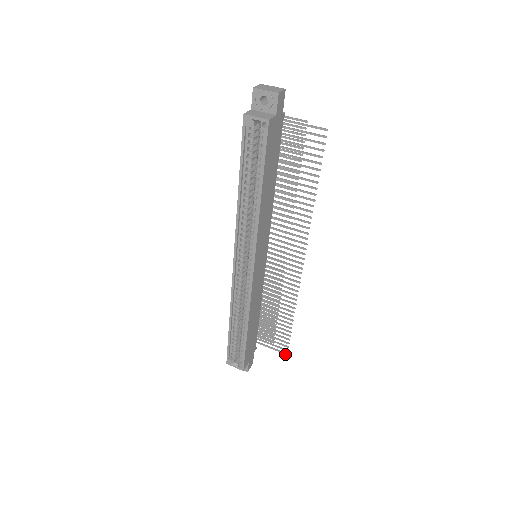
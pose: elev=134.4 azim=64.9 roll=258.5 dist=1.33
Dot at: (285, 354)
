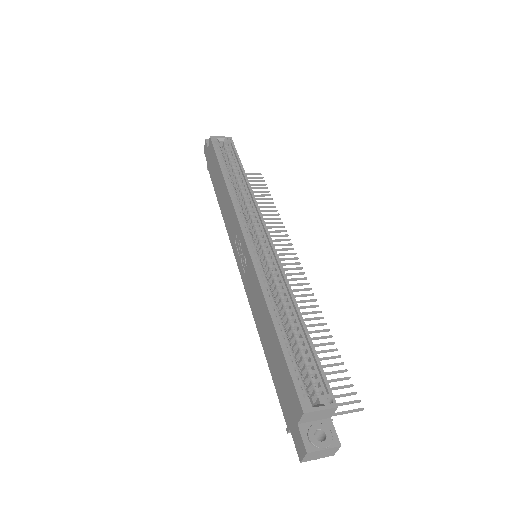
Dot at: (361, 409)
